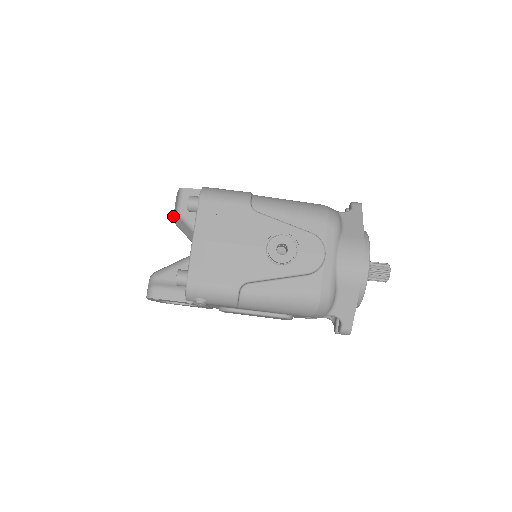
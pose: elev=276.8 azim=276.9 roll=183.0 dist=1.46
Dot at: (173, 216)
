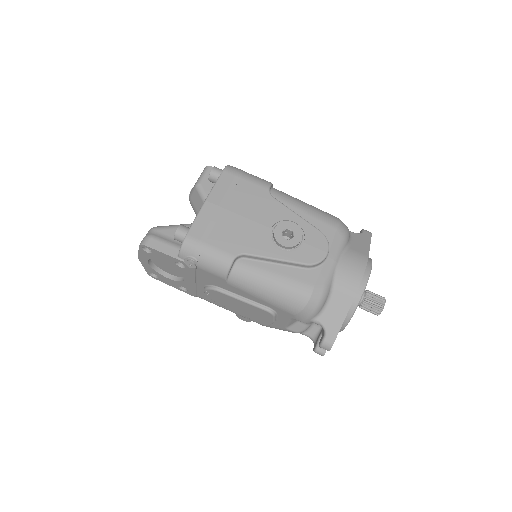
Dot at: (190, 192)
